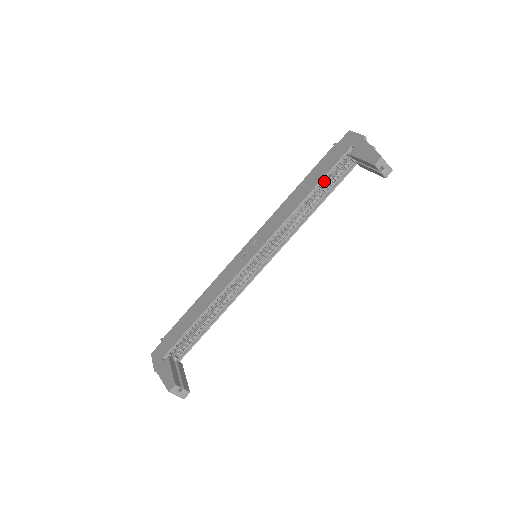
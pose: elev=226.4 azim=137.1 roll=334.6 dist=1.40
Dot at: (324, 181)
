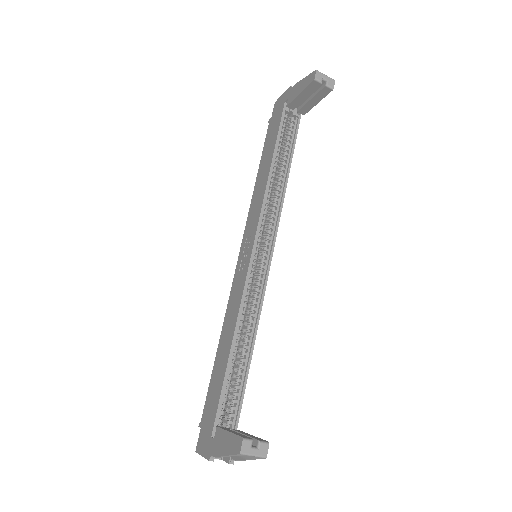
Dot at: (279, 145)
